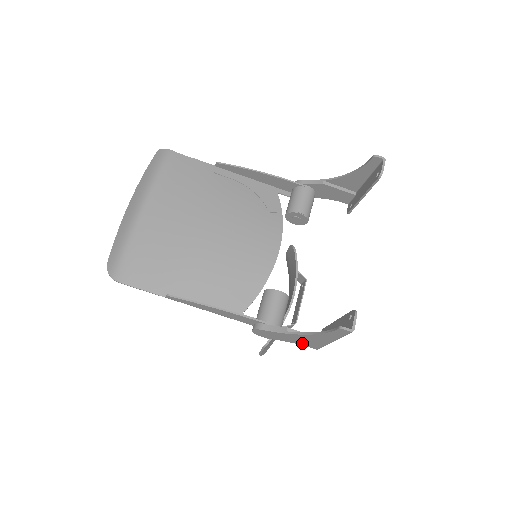
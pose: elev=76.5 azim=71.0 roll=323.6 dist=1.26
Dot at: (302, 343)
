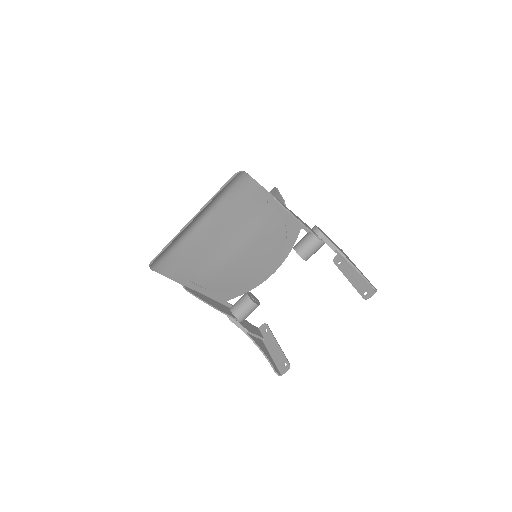
Dot at: occluded
